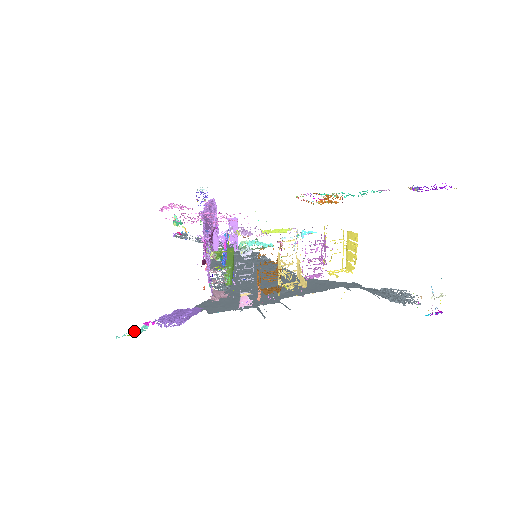
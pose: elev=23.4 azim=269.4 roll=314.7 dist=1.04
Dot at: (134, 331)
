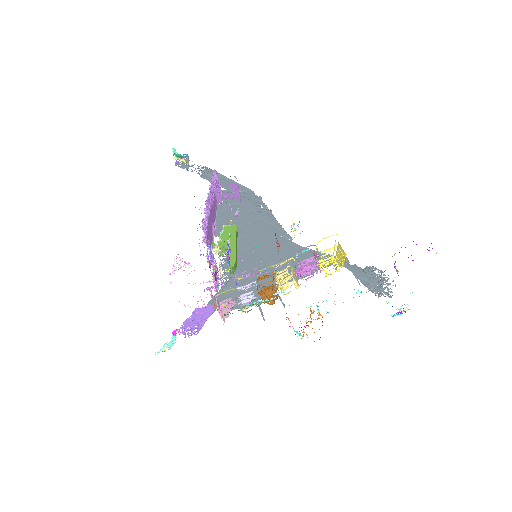
Dot at: (167, 345)
